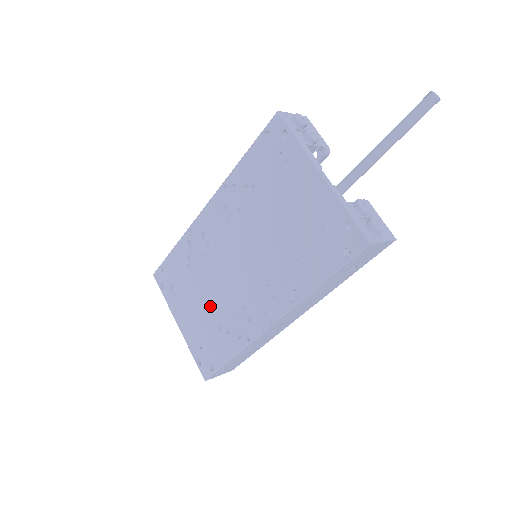
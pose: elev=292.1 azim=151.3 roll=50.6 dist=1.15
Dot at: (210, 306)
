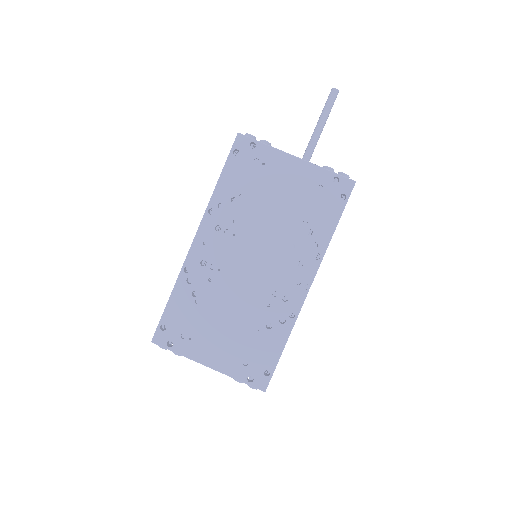
Dot at: (240, 319)
